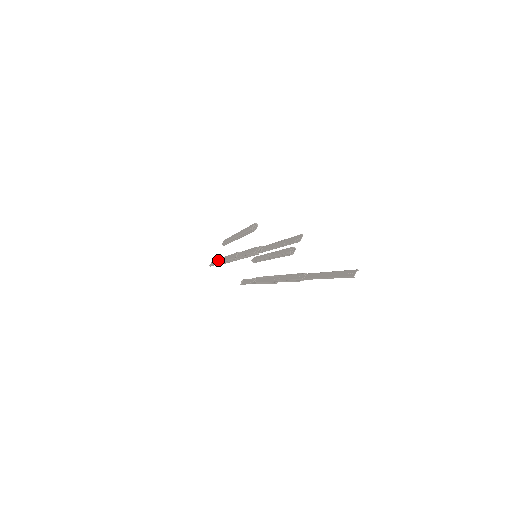
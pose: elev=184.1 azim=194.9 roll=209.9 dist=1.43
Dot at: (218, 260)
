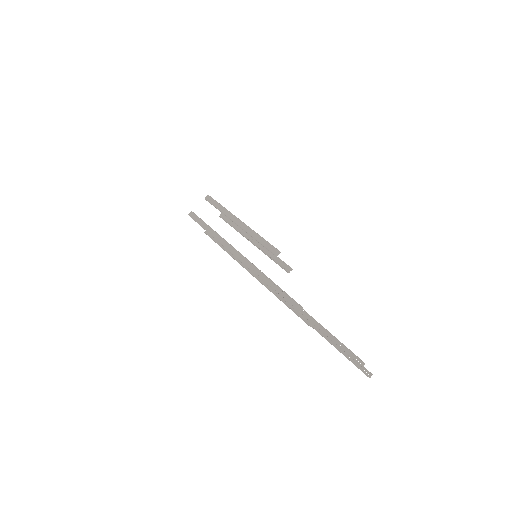
Dot at: (212, 232)
